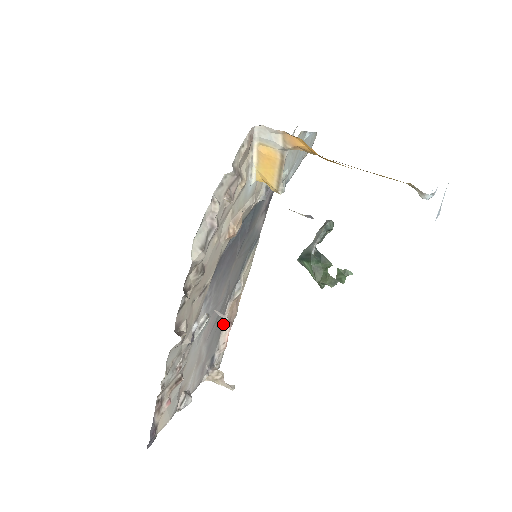
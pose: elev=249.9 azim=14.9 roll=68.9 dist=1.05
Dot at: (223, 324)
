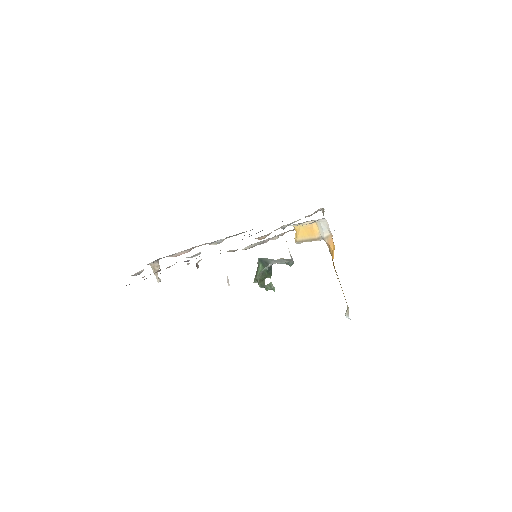
Dot at: (190, 249)
